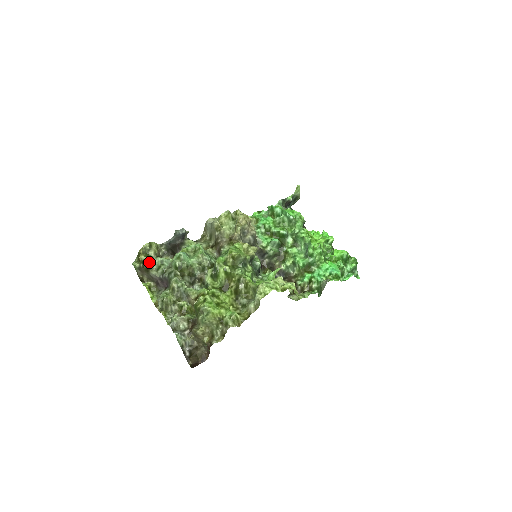
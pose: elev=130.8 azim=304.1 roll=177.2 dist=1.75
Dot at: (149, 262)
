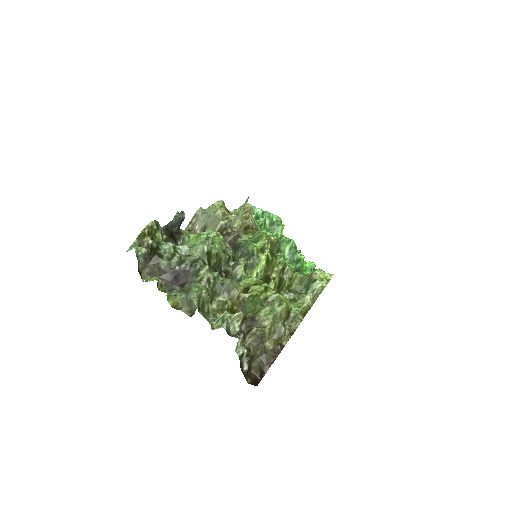
Dot at: (157, 247)
